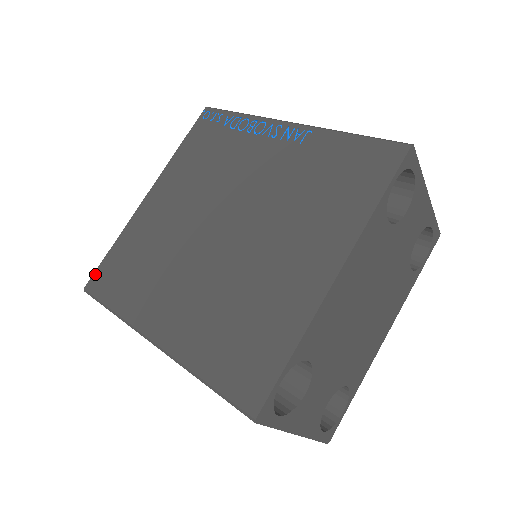
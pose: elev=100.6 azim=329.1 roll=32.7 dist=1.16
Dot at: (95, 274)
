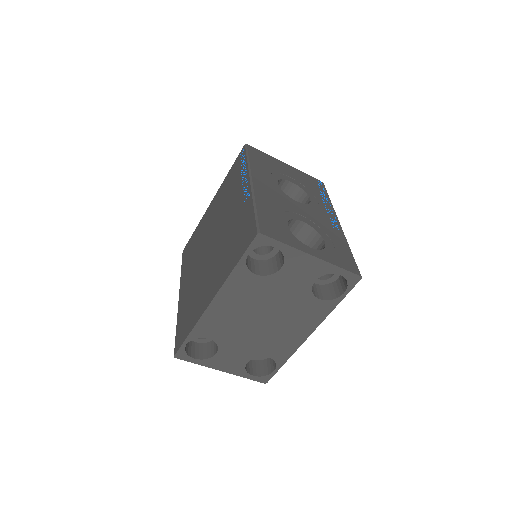
Dot at: (187, 245)
